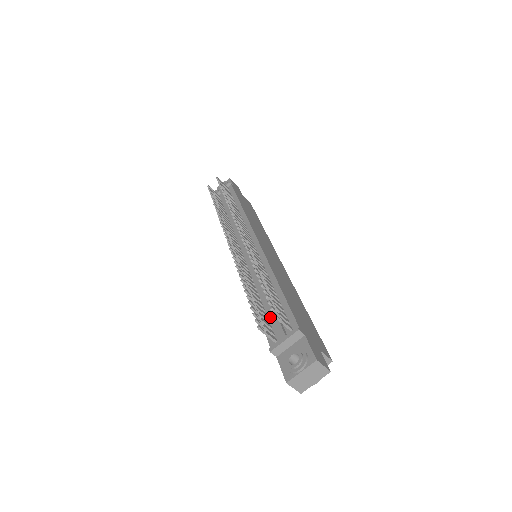
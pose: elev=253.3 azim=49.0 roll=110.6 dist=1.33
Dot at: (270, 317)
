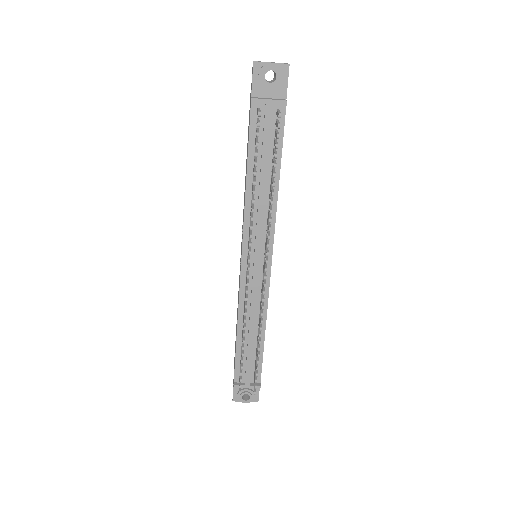
Dot at: (245, 359)
